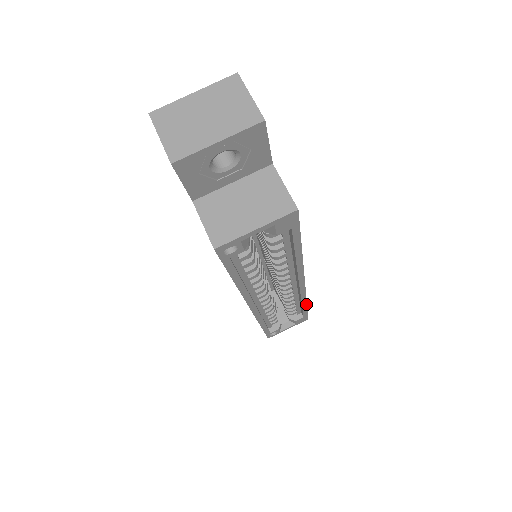
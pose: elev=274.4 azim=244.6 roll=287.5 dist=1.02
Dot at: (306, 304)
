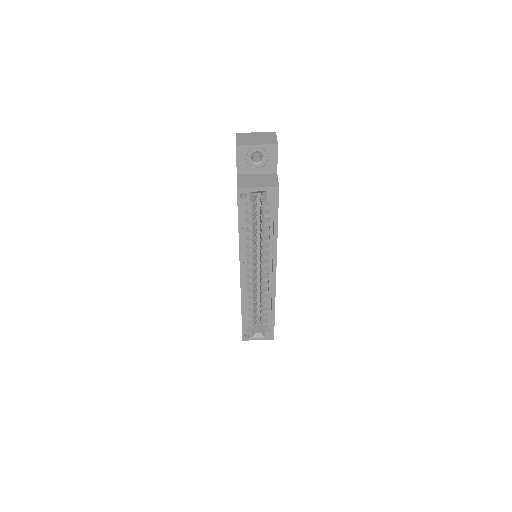
Dot at: (274, 309)
